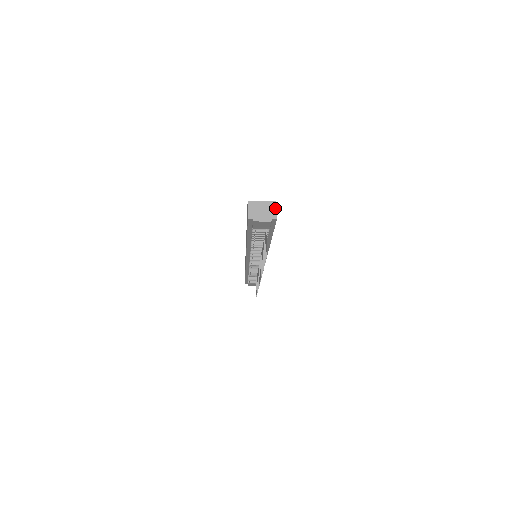
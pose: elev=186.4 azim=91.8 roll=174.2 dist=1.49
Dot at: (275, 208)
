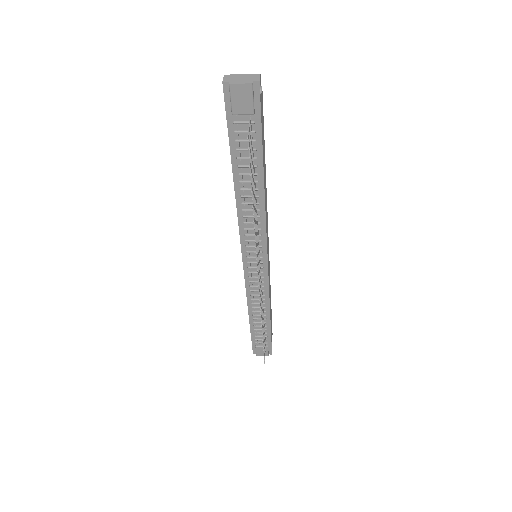
Dot at: (258, 74)
